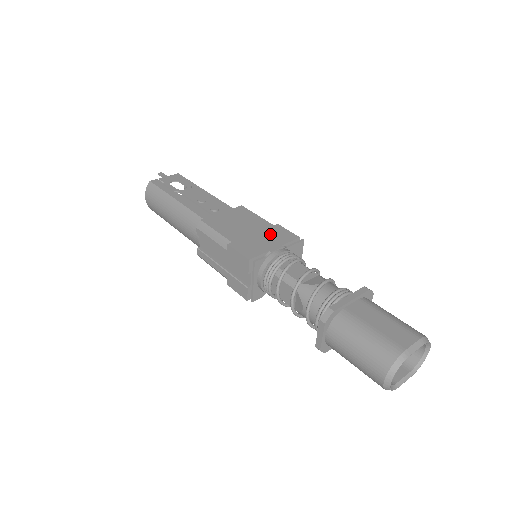
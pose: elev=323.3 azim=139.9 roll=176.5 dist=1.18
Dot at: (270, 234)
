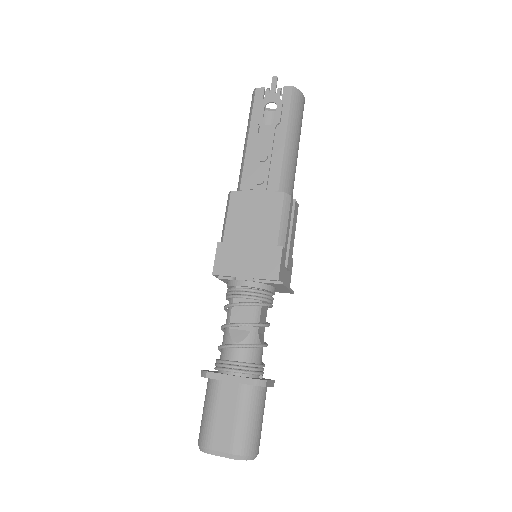
Dot at: (260, 256)
